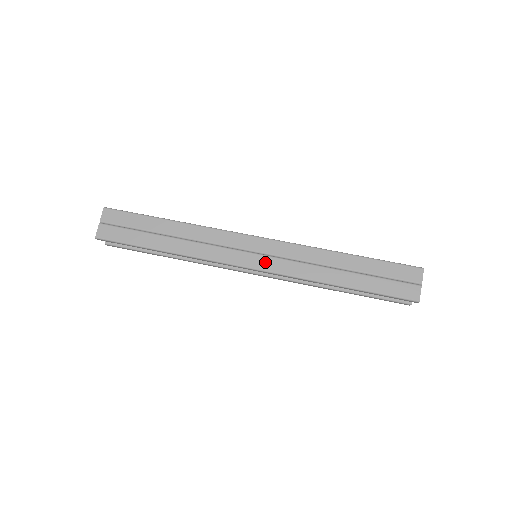
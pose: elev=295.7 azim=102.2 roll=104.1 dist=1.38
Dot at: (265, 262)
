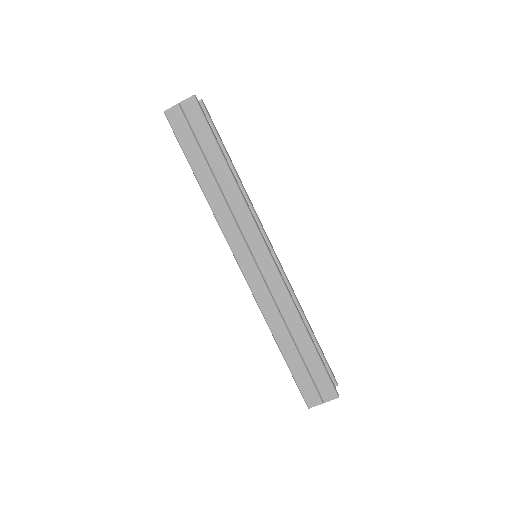
Dot at: (252, 273)
